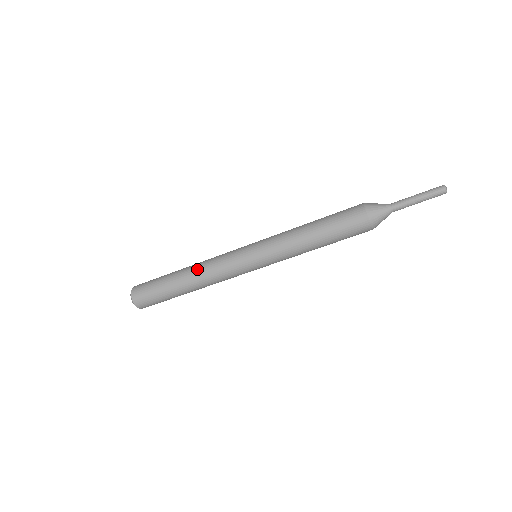
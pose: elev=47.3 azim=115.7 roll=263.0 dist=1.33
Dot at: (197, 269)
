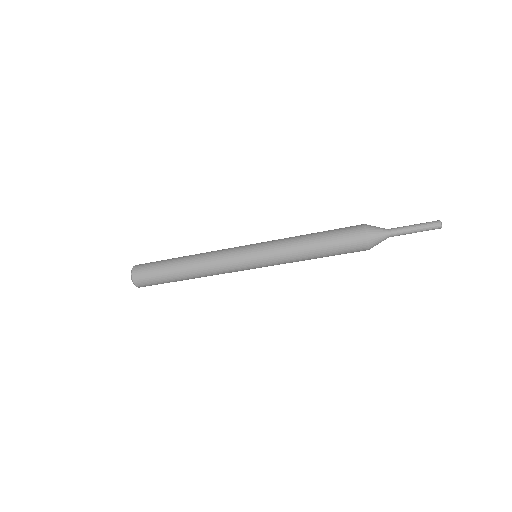
Dot at: (199, 256)
